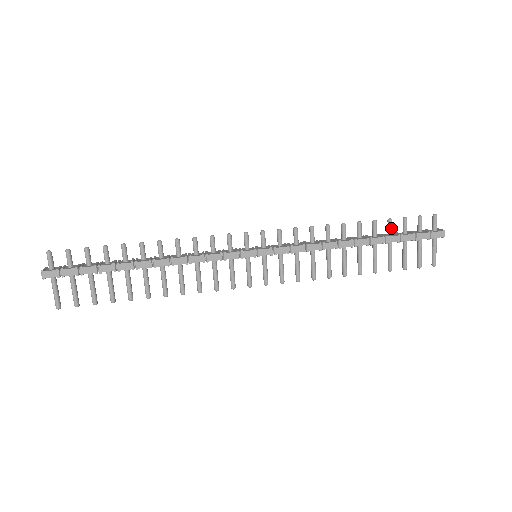
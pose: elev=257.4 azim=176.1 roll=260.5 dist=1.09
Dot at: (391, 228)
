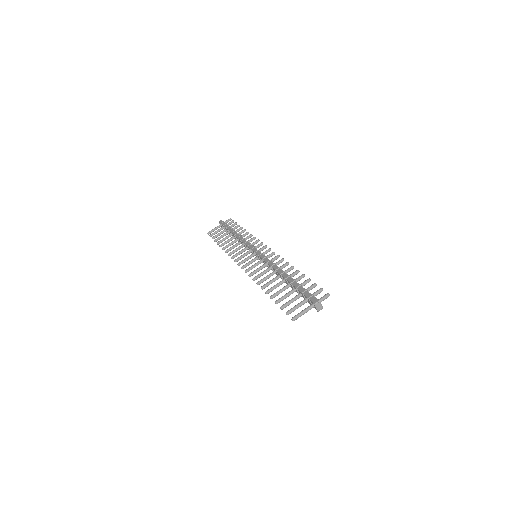
Dot at: (304, 282)
